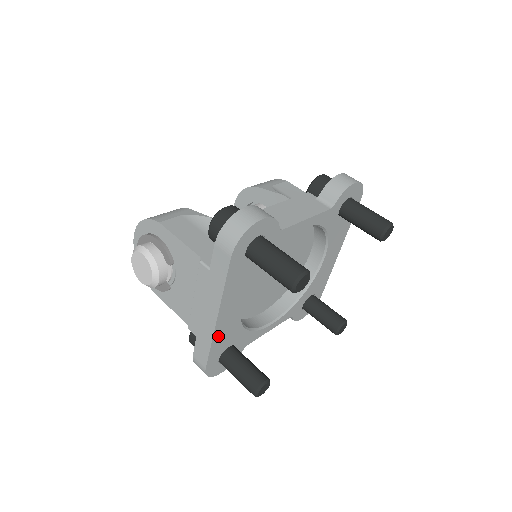
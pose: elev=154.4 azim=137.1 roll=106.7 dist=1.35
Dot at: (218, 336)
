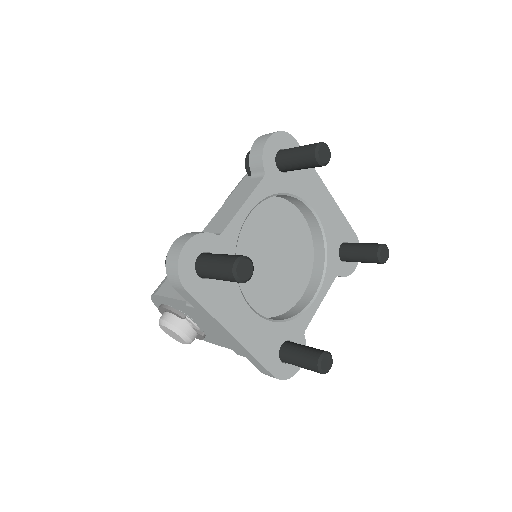
Dot at: (254, 347)
